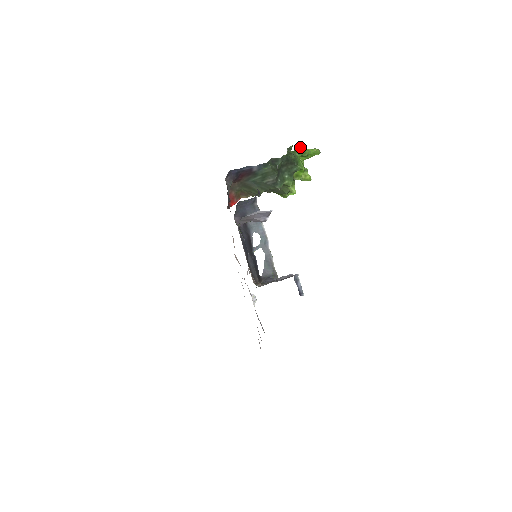
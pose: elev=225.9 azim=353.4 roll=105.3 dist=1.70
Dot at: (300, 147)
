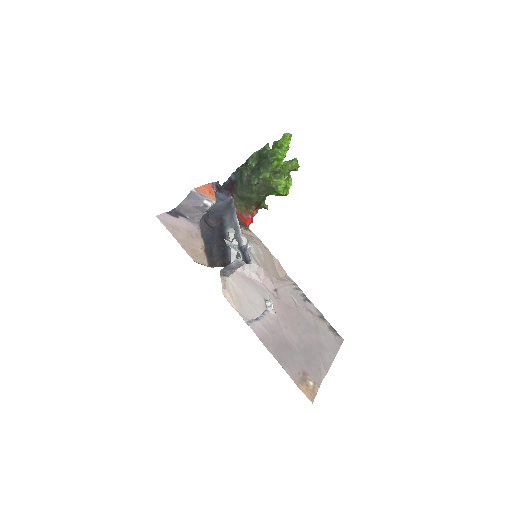
Dot at: (274, 141)
